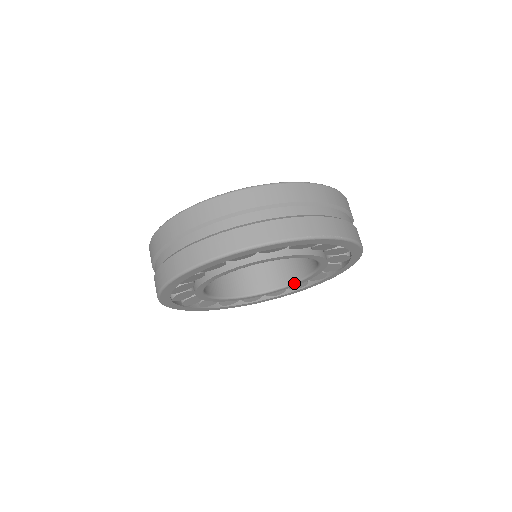
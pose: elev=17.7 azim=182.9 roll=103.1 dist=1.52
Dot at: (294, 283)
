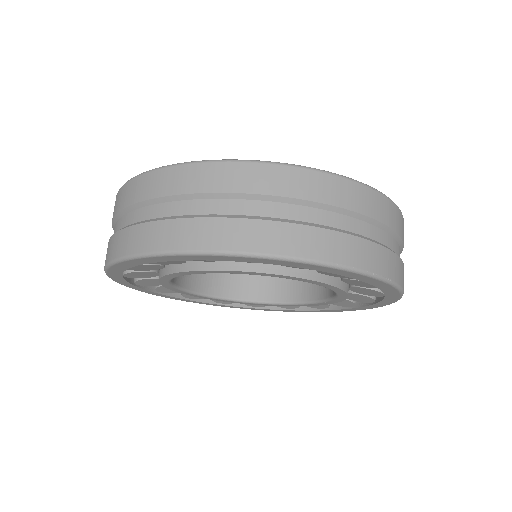
Dot at: (286, 303)
